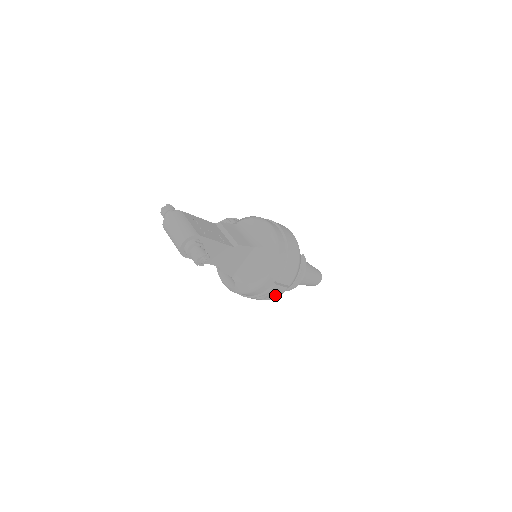
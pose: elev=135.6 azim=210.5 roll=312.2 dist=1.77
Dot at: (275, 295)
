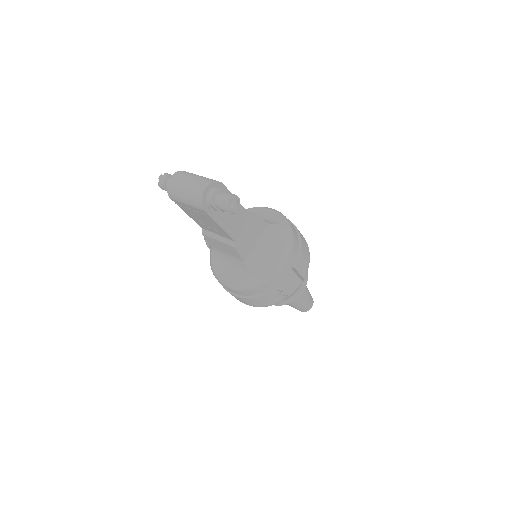
Dot at: (289, 291)
